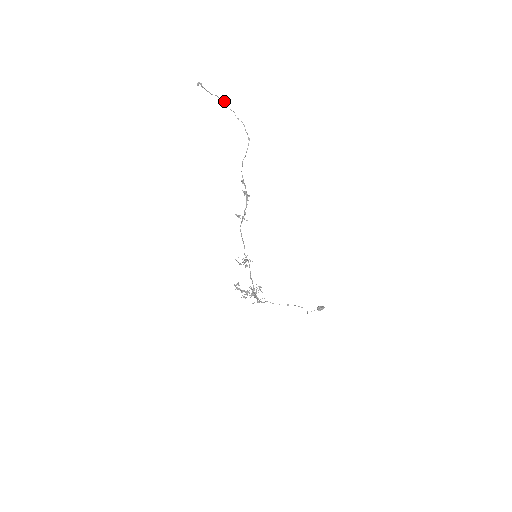
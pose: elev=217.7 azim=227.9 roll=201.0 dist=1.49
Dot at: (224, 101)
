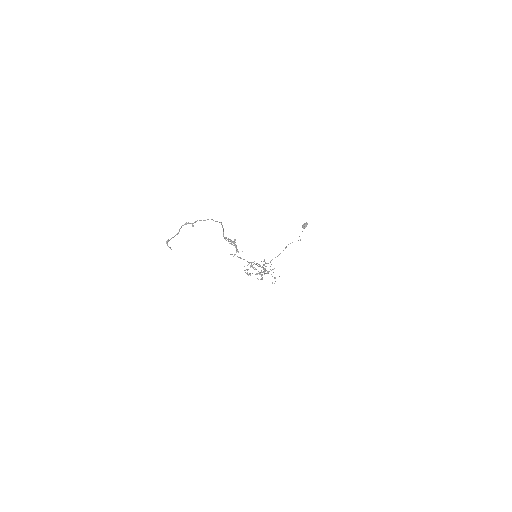
Dot at: occluded
